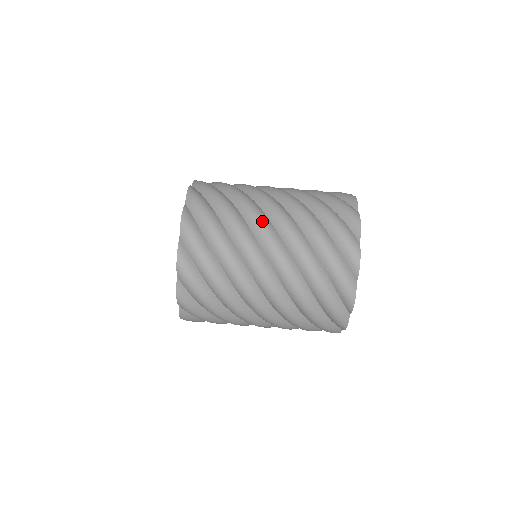
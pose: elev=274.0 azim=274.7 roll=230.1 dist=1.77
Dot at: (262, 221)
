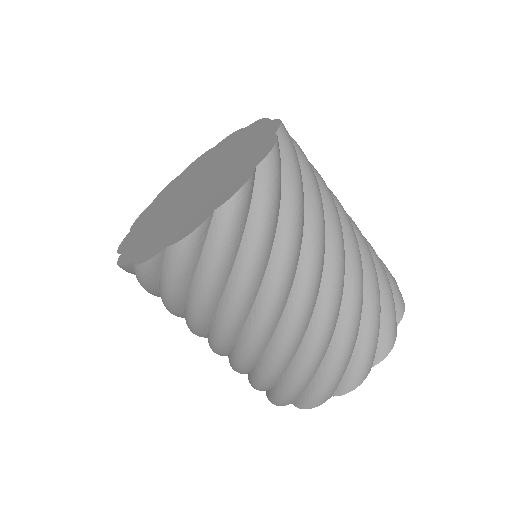
Dot at: (224, 337)
